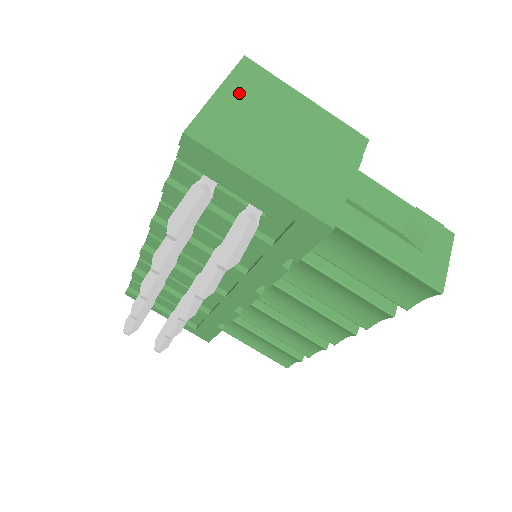
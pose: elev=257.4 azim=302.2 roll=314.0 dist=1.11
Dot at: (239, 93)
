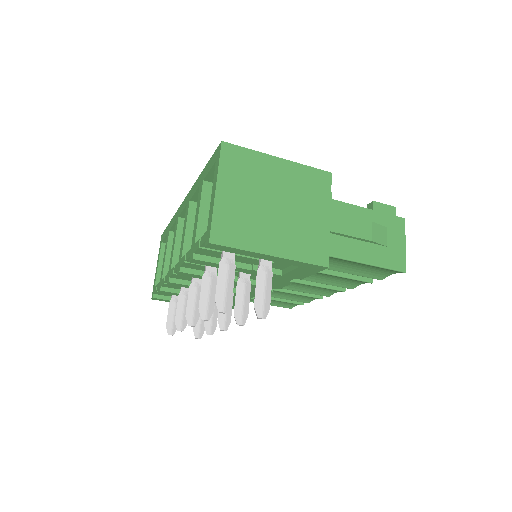
Dot at: (231, 183)
